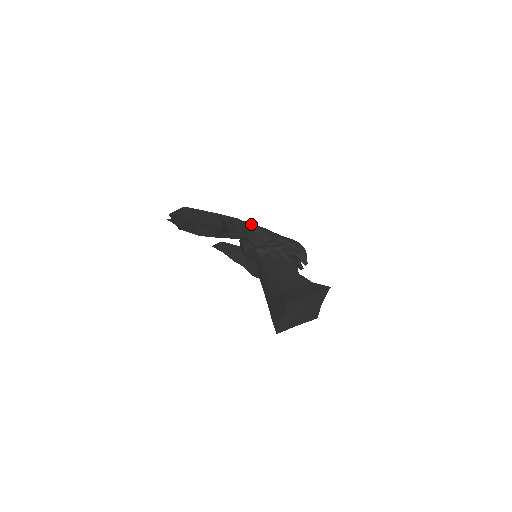
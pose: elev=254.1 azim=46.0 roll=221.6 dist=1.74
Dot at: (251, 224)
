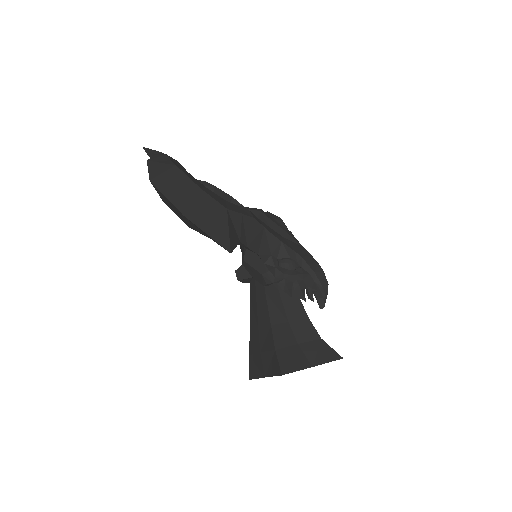
Dot at: (267, 219)
